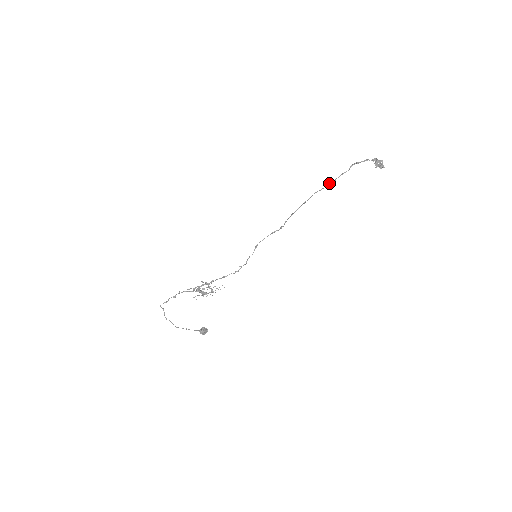
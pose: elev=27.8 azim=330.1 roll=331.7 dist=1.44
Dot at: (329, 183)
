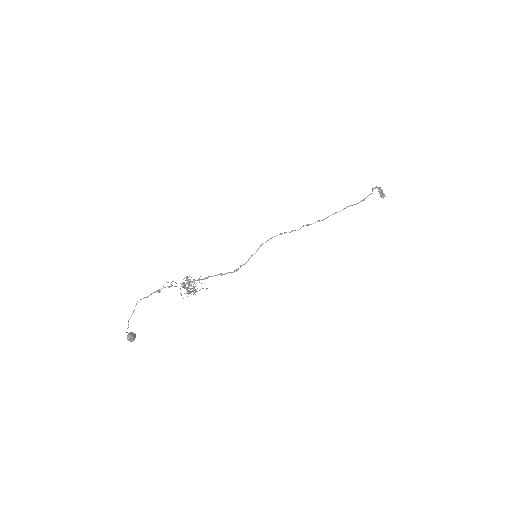
Dot at: (361, 200)
